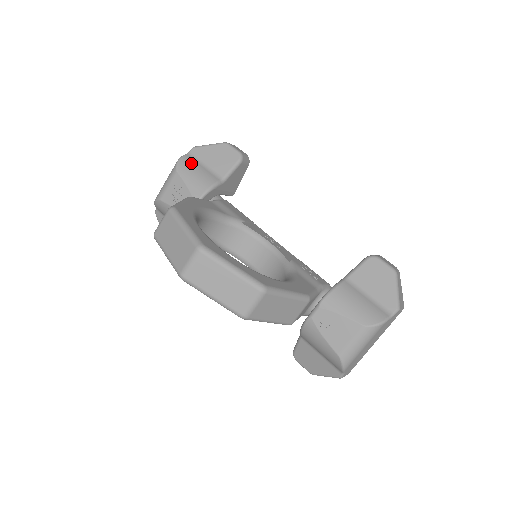
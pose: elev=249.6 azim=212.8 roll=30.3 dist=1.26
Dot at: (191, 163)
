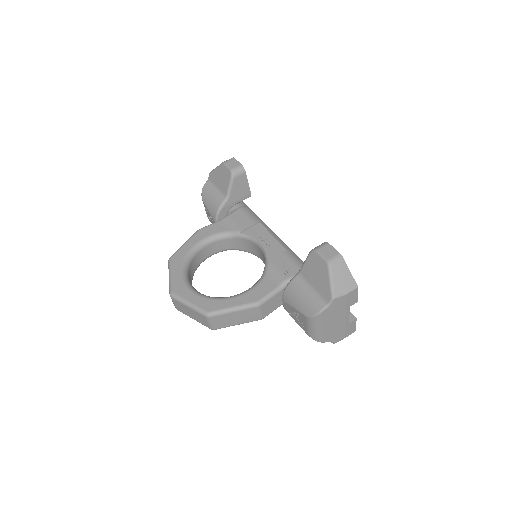
Dot at: (208, 190)
